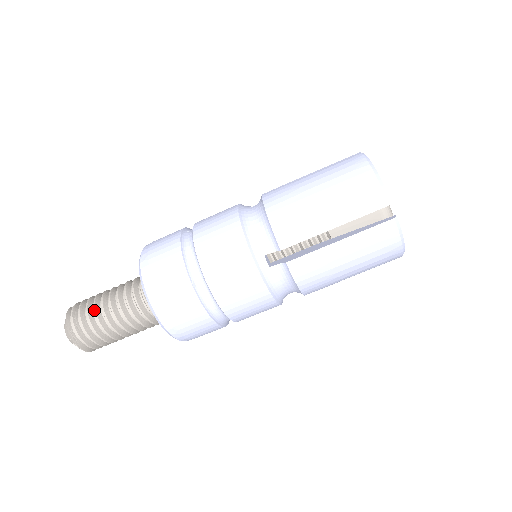
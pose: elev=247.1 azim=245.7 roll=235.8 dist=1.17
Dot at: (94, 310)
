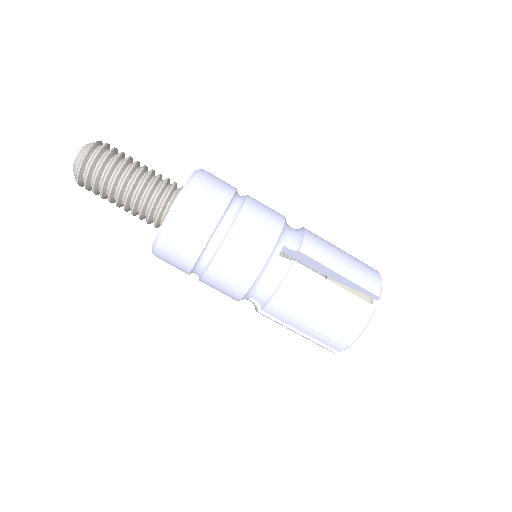
Dot at: (128, 158)
